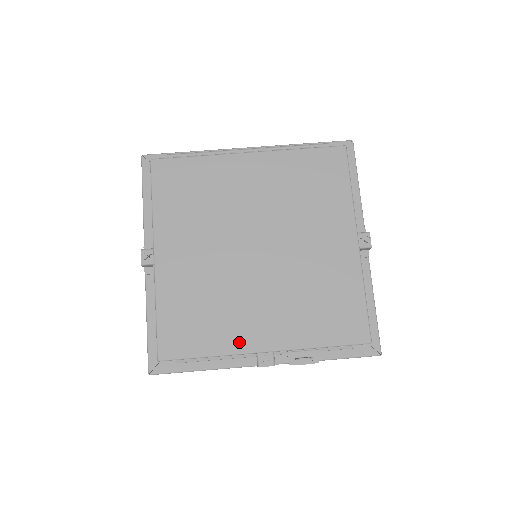
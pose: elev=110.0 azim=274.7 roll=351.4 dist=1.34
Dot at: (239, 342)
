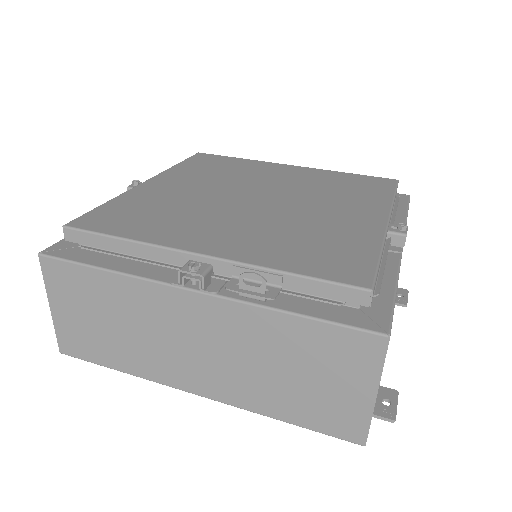
Dot at: (174, 239)
